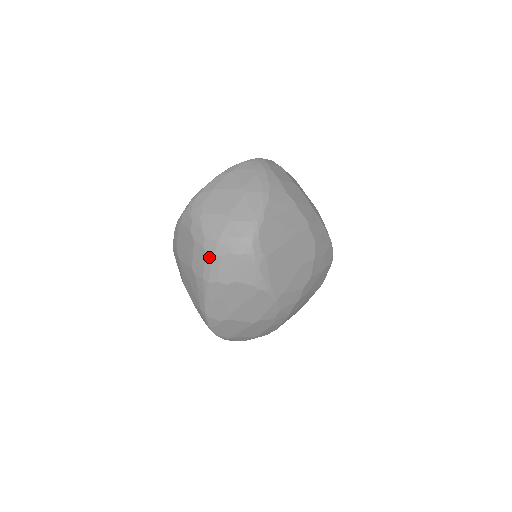
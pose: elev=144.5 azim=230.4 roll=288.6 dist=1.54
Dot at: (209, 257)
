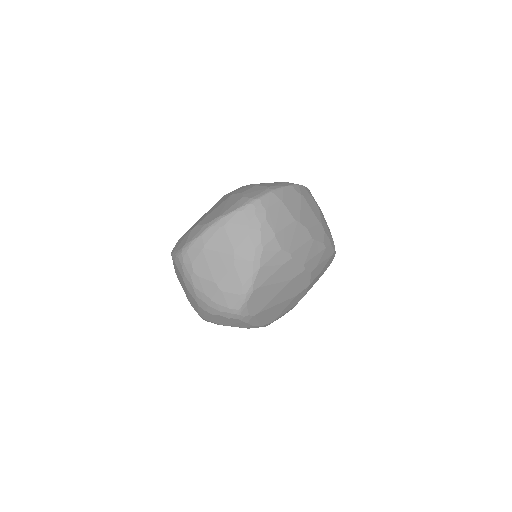
Dot at: (201, 309)
